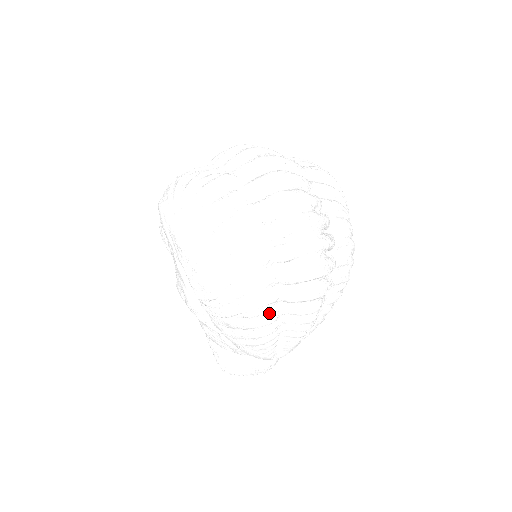
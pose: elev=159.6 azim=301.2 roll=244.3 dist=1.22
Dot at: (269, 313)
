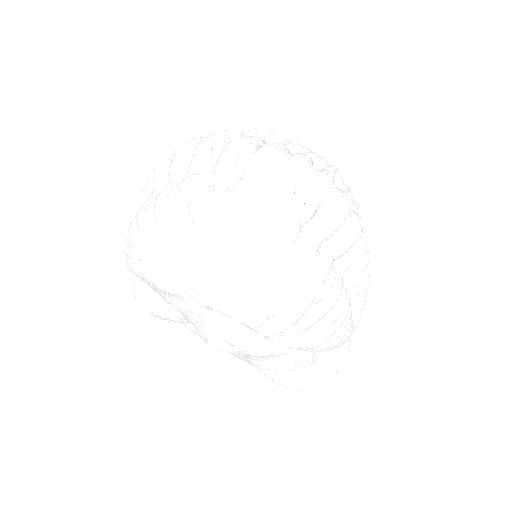
Dot at: (334, 280)
